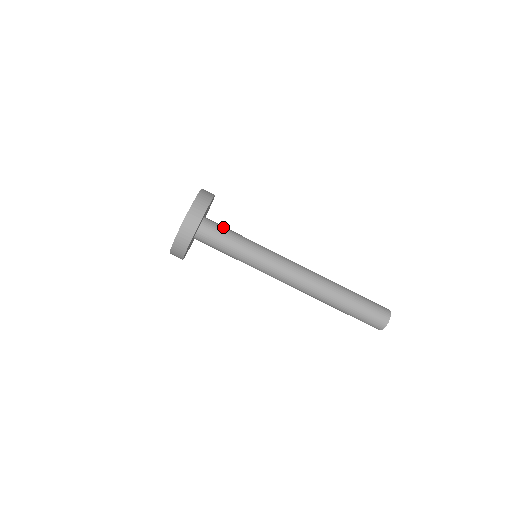
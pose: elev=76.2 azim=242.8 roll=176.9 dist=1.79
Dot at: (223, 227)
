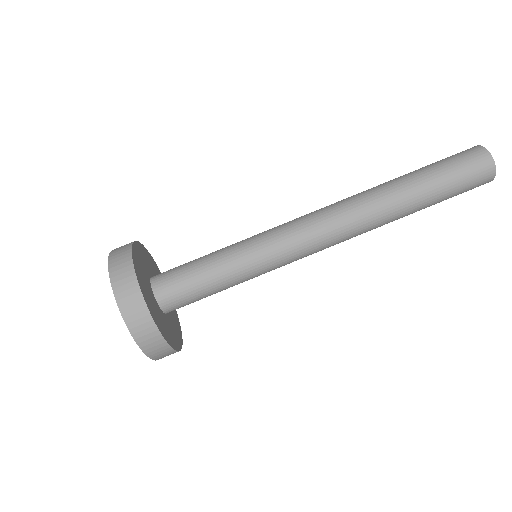
Dot at: (183, 265)
